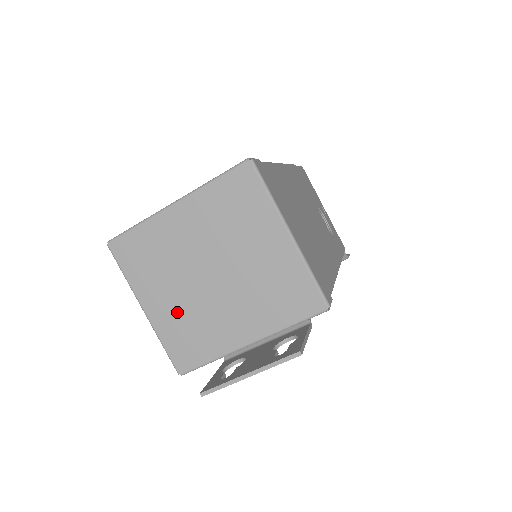
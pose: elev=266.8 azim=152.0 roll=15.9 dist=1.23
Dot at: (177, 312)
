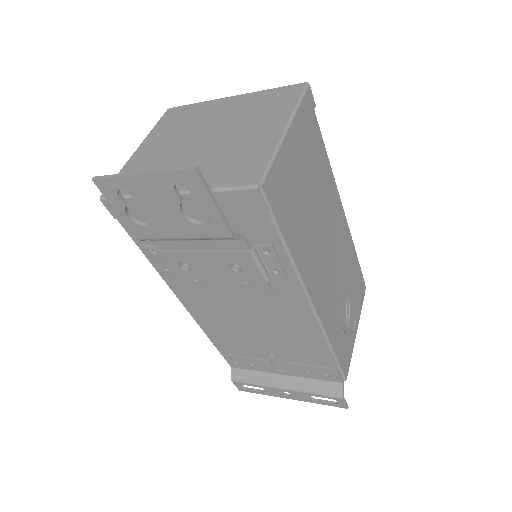
Dot at: (154, 155)
